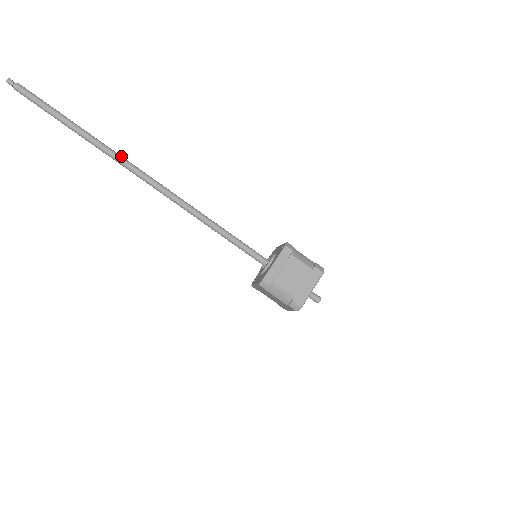
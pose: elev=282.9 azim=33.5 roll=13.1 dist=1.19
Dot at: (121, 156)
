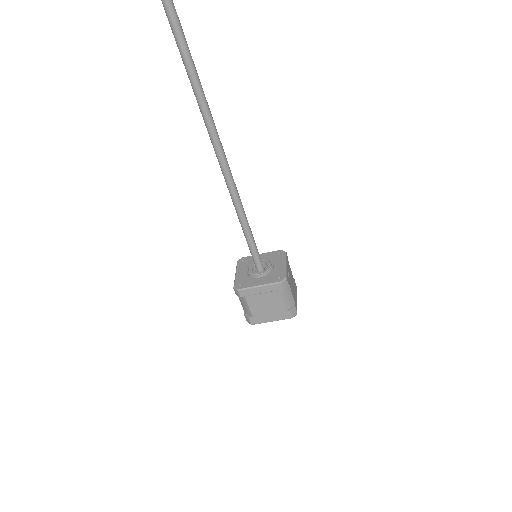
Dot at: (198, 80)
